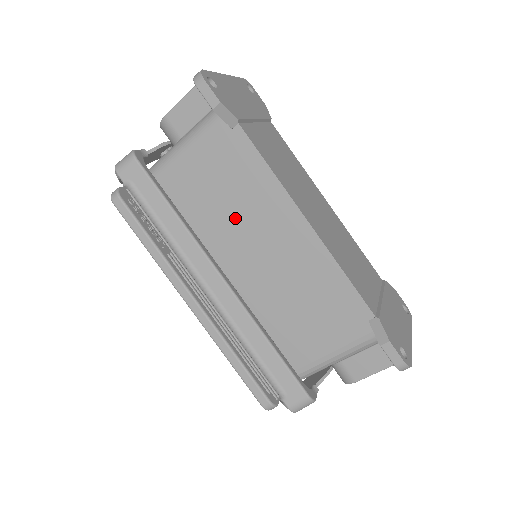
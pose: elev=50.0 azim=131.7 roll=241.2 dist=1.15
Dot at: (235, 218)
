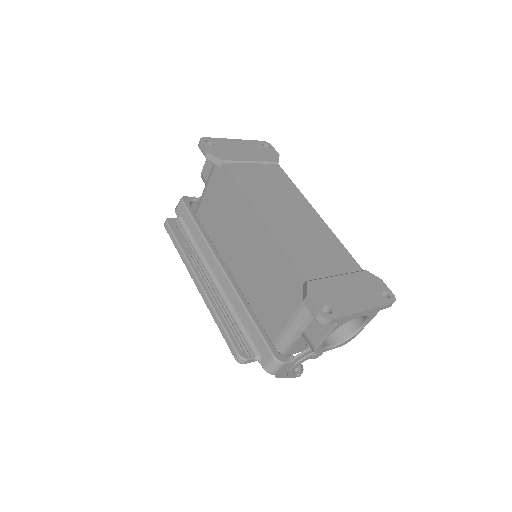
Dot at: (230, 226)
